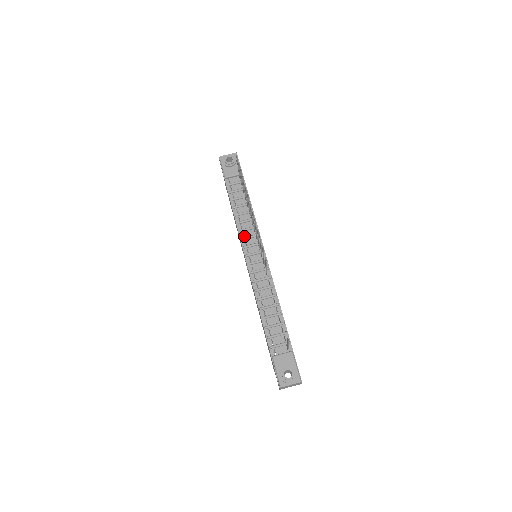
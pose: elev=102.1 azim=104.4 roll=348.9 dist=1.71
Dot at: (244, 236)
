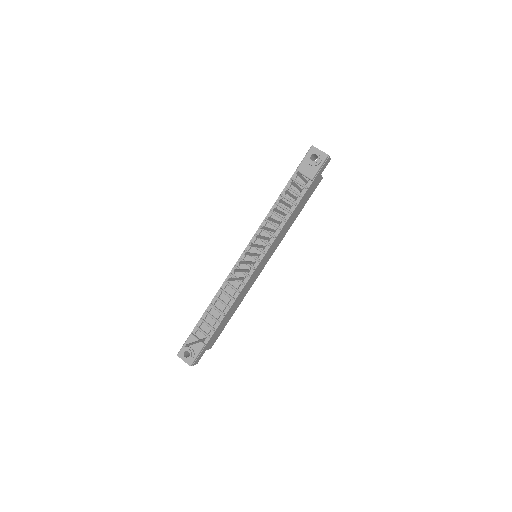
Dot at: (260, 234)
